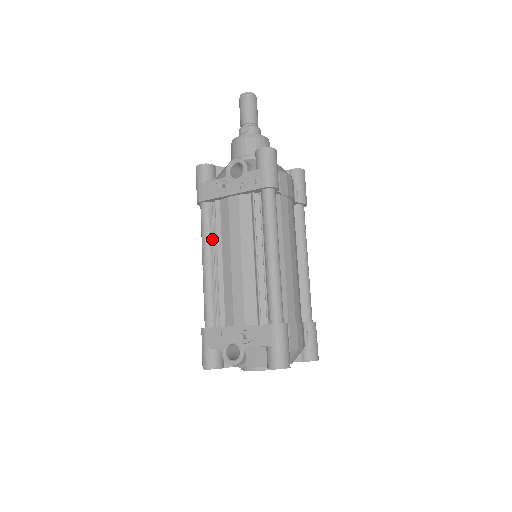
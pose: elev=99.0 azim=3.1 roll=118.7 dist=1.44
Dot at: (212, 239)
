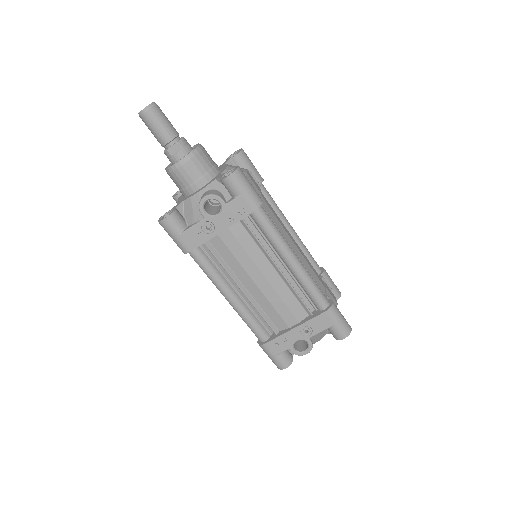
Dot at: (221, 275)
